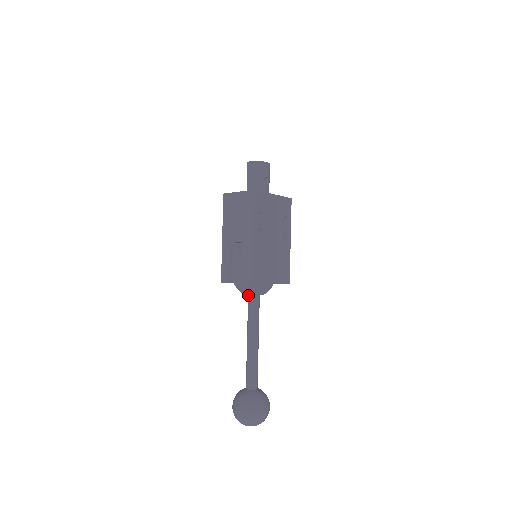
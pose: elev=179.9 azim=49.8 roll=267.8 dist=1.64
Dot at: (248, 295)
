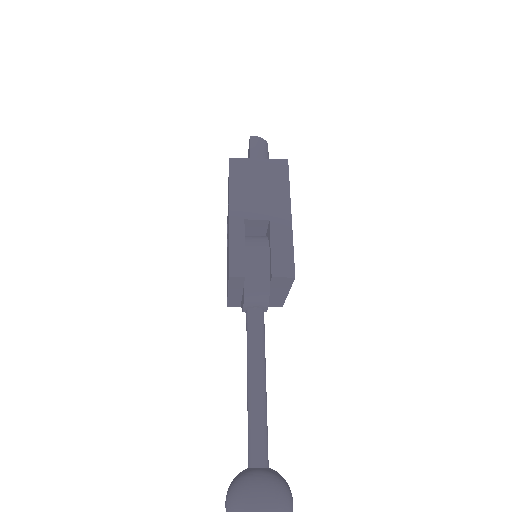
Dot at: (251, 308)
